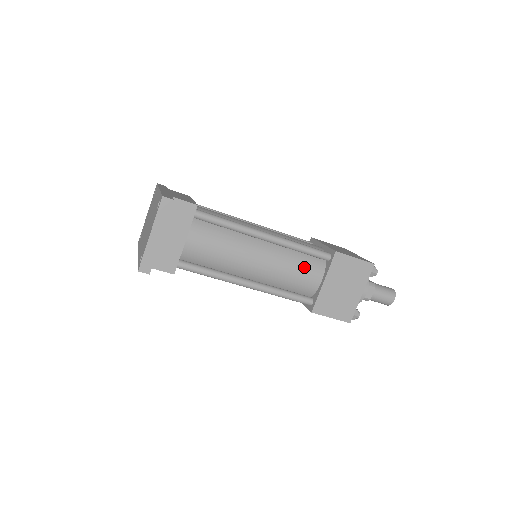
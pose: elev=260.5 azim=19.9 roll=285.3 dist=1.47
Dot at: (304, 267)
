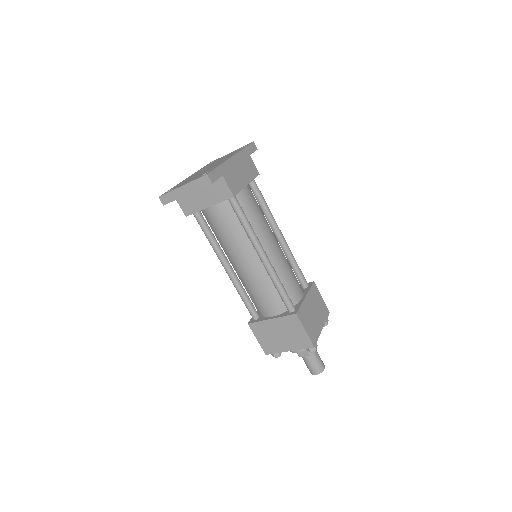
Dot at: (269, 298)
